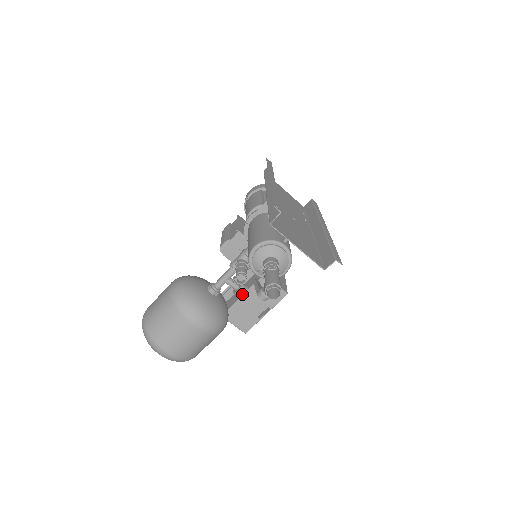
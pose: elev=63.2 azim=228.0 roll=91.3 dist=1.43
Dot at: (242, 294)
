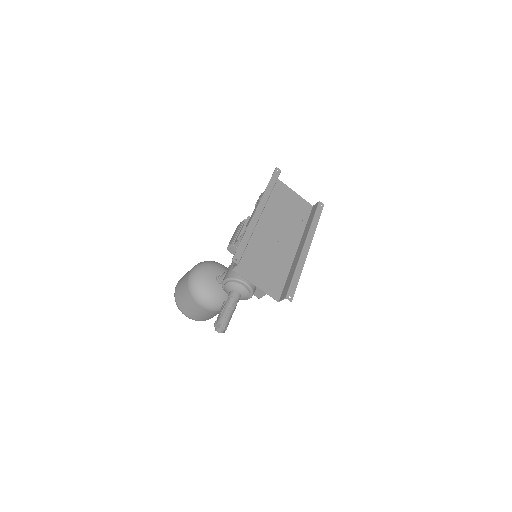
Dot at: occluded
